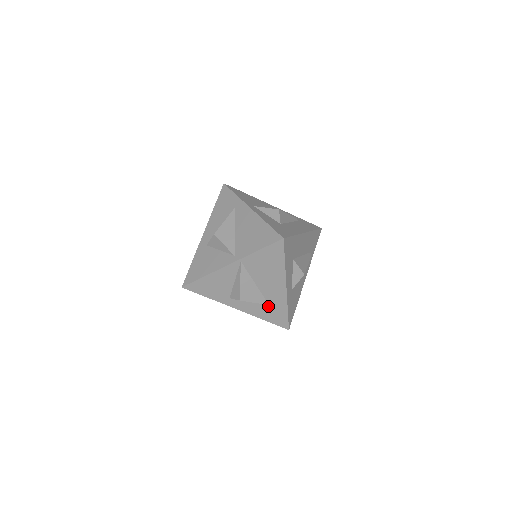
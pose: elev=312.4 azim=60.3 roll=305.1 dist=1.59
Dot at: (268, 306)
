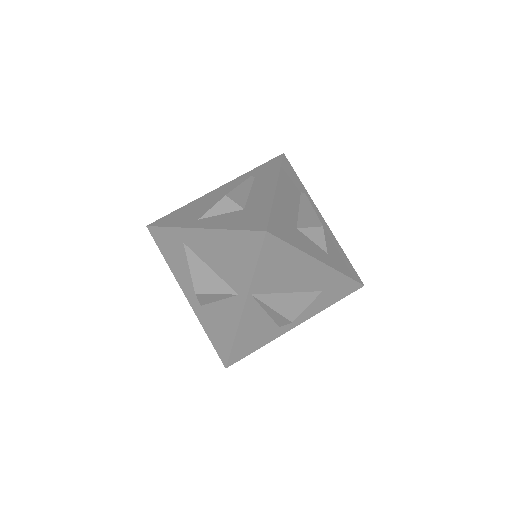
Dot at: (322, 293)
